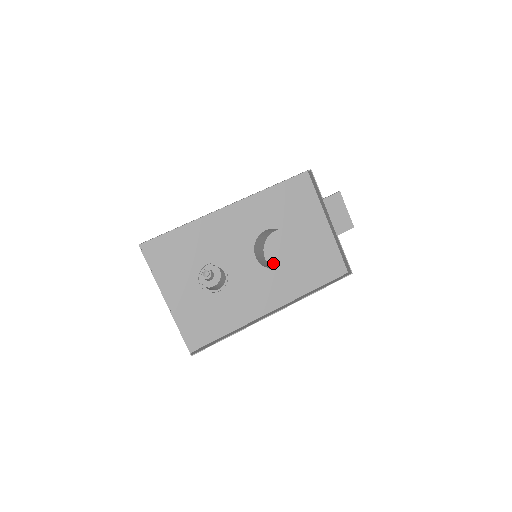
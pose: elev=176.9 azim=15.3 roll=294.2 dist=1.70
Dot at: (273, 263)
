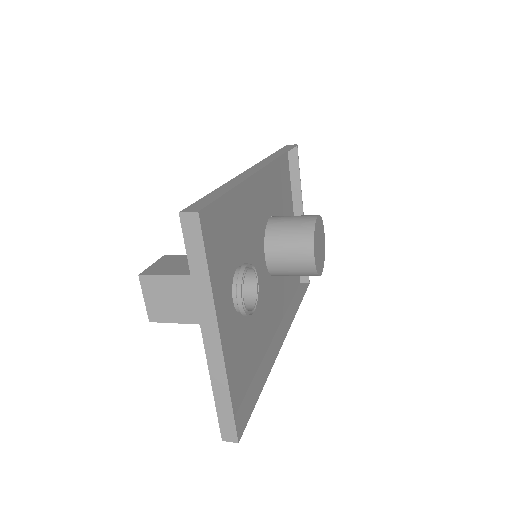
Dot at: (317, 263)
